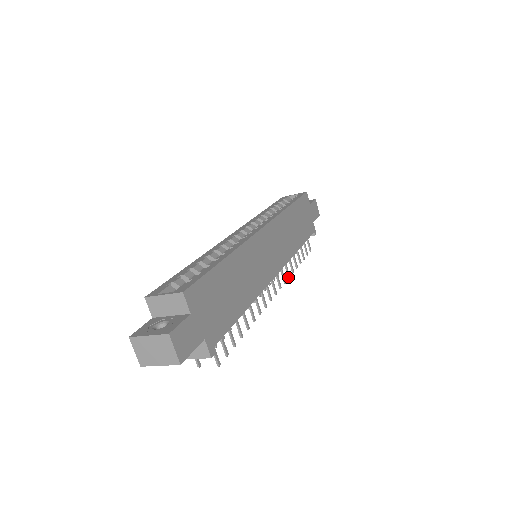
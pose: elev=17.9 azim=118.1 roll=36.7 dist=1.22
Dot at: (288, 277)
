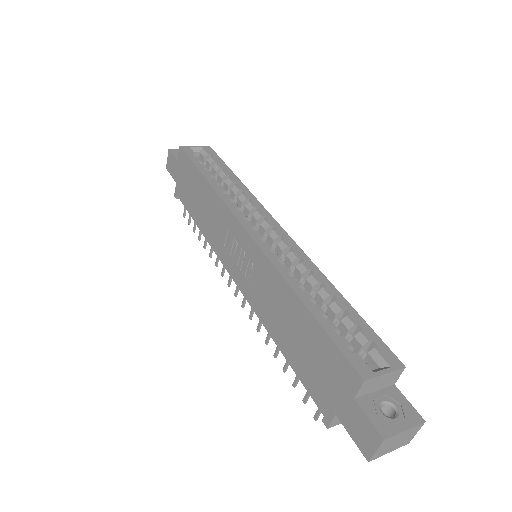
Dot at: occluded
